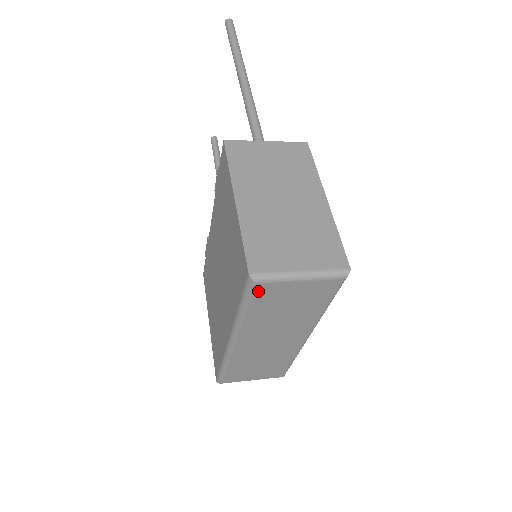
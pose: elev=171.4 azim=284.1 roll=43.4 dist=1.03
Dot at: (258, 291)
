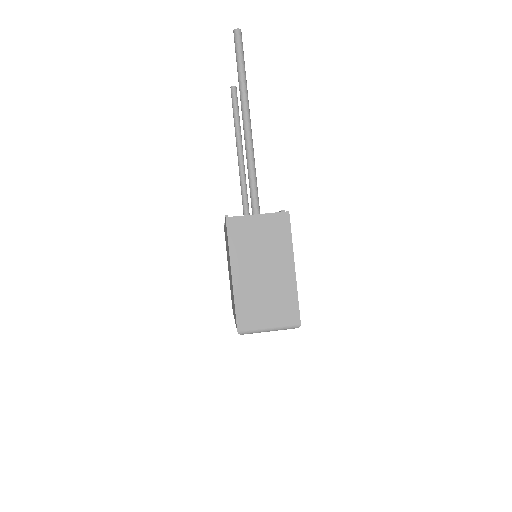
Dot at: occluded
